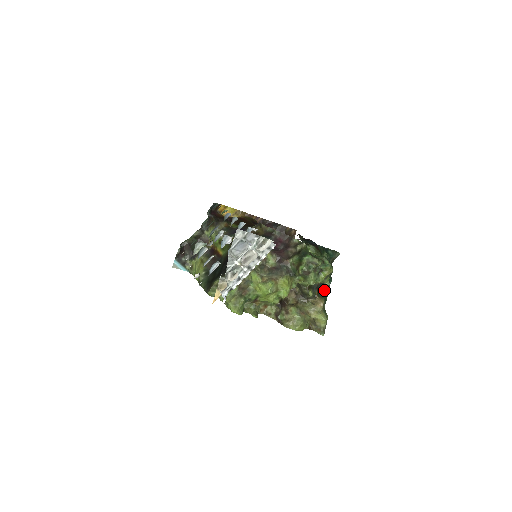
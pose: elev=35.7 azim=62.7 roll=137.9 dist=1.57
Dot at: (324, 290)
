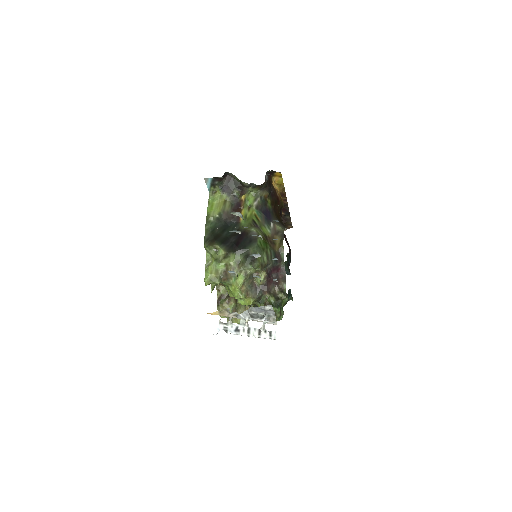
Dot at: occluded
